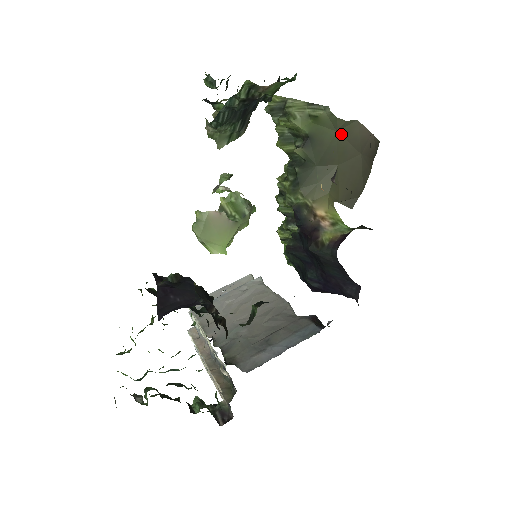
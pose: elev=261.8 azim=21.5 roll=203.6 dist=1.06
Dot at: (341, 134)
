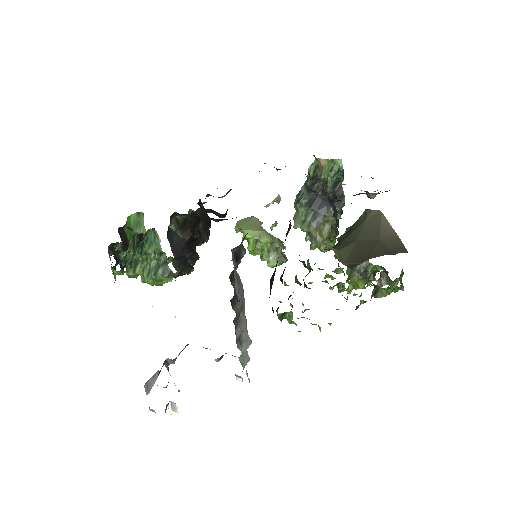
Dot at: (368, 222)
